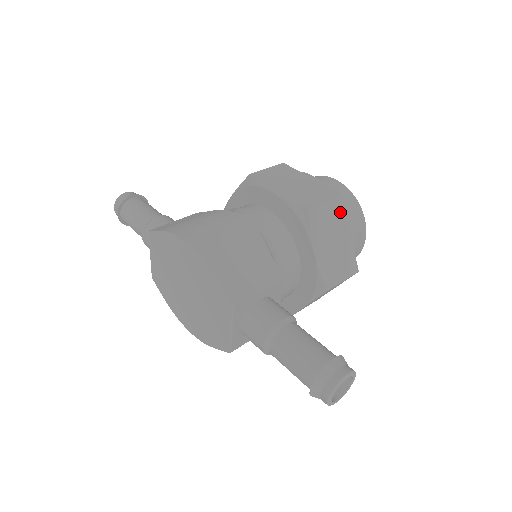
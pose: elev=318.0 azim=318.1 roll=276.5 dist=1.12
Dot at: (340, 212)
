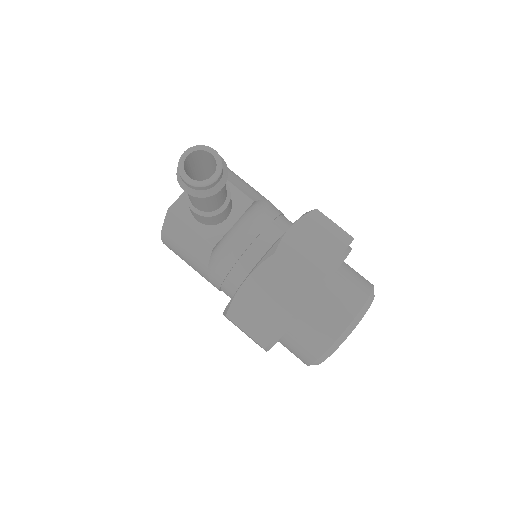
Dot at: (342, 242)
